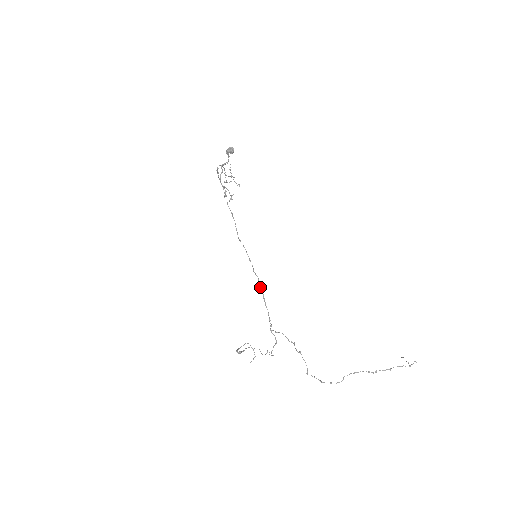
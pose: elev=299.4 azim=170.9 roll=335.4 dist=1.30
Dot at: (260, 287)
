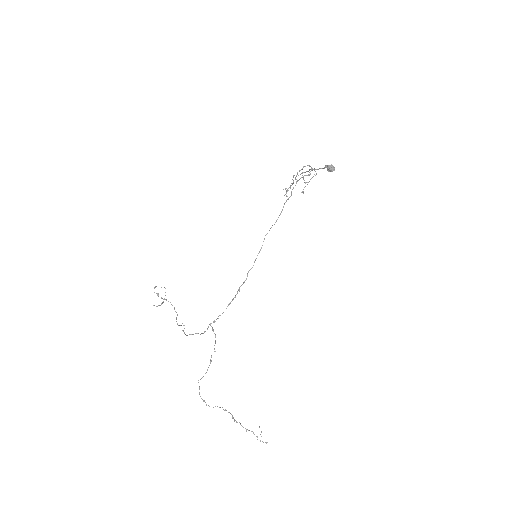
Dot at: occluded
